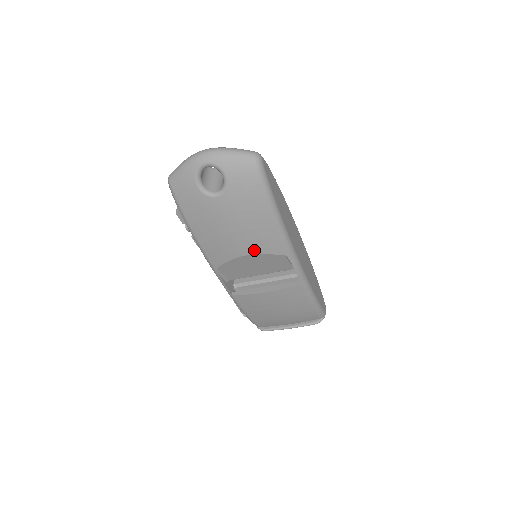
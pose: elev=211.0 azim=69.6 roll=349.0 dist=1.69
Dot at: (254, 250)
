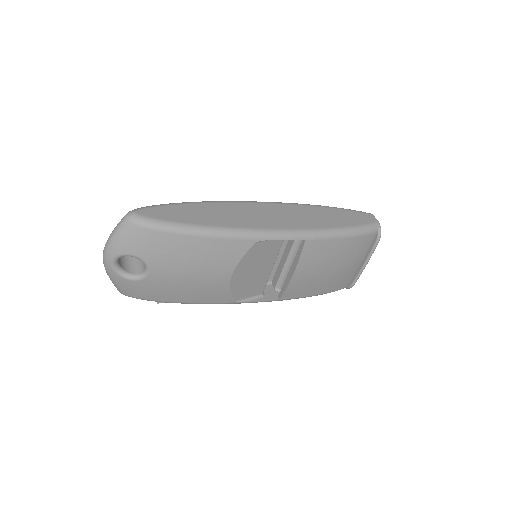
Dot at: (229, 267)
